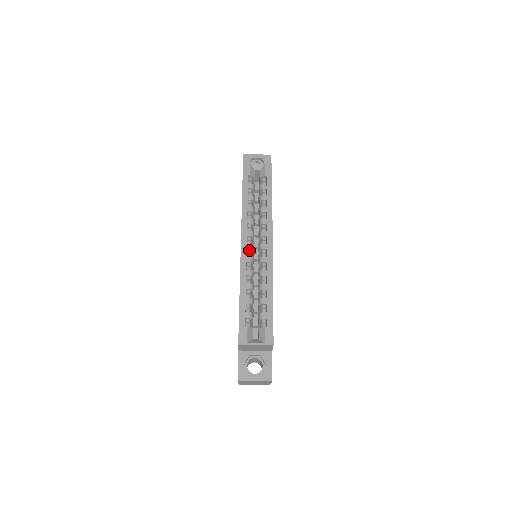
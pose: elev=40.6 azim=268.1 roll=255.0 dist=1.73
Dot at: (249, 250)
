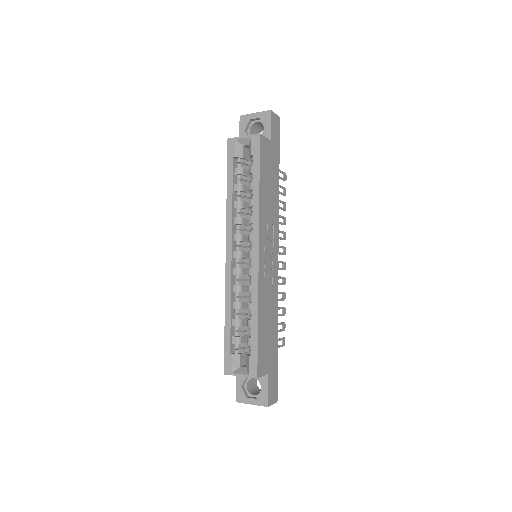
Dot at: (236, 259)
